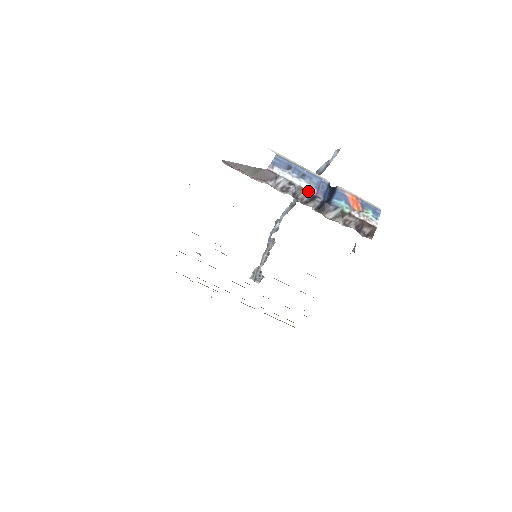
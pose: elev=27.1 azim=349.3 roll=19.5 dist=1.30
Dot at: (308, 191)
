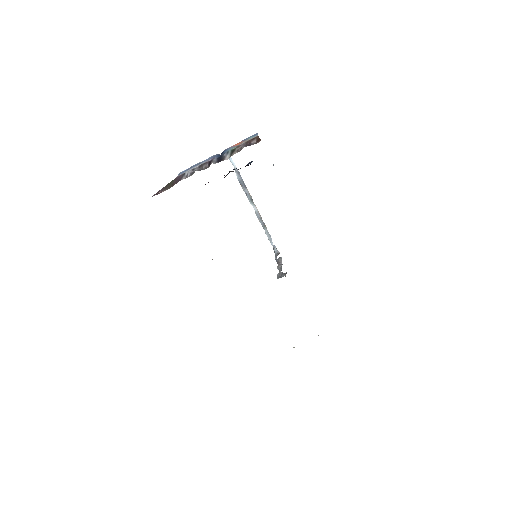
Dot at: (205, 163)
